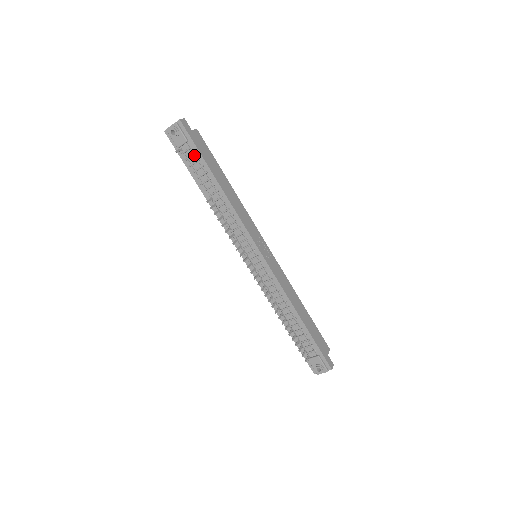
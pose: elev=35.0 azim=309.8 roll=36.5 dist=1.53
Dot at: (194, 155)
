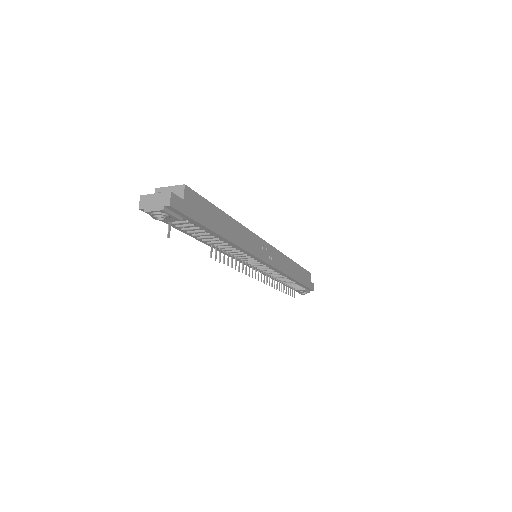
Dot at: (190, 225)
